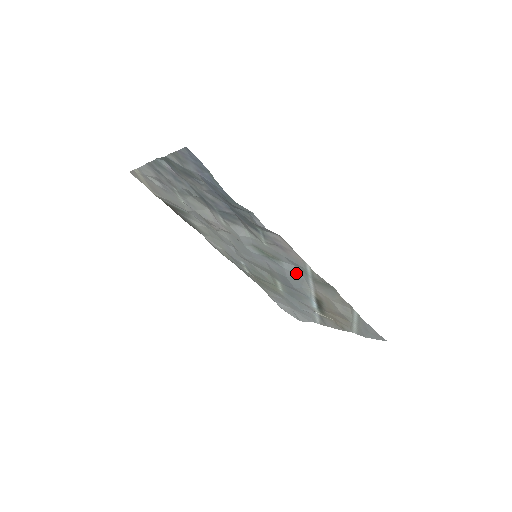
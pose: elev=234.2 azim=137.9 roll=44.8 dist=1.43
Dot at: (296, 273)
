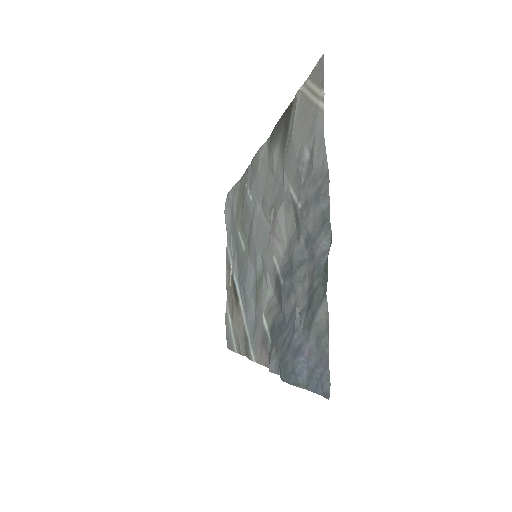
Dot at: (250, 313)
